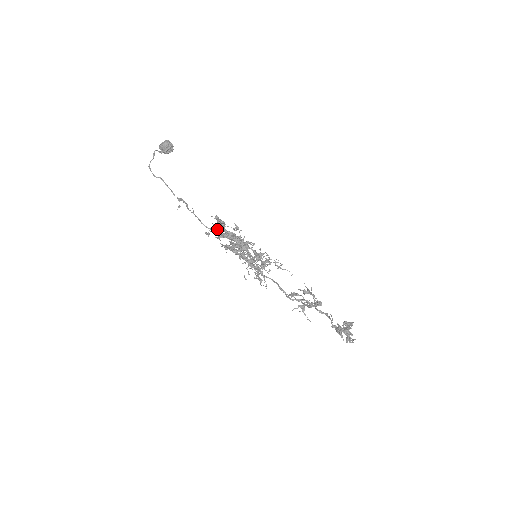
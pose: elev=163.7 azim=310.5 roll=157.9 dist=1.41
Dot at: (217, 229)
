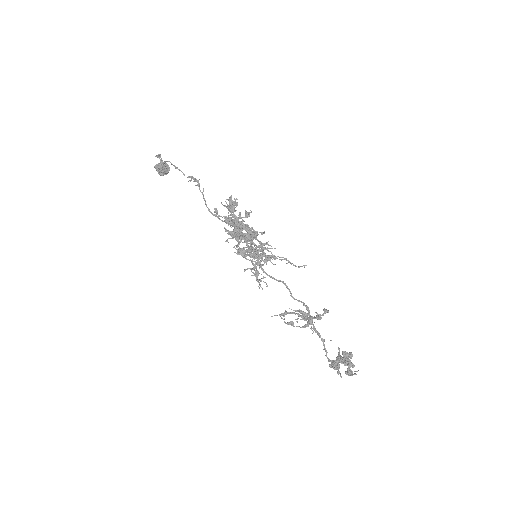
Dot at: (233, 203)
